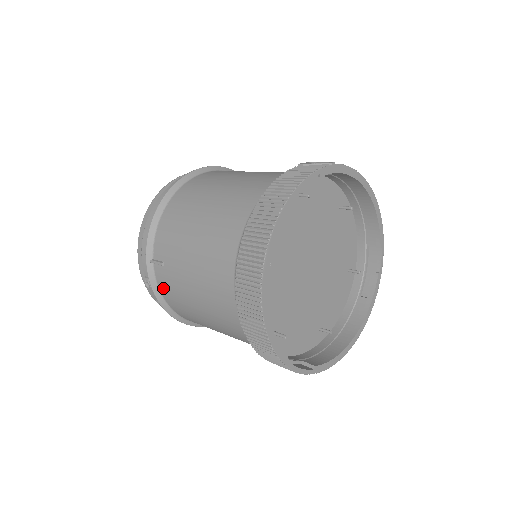
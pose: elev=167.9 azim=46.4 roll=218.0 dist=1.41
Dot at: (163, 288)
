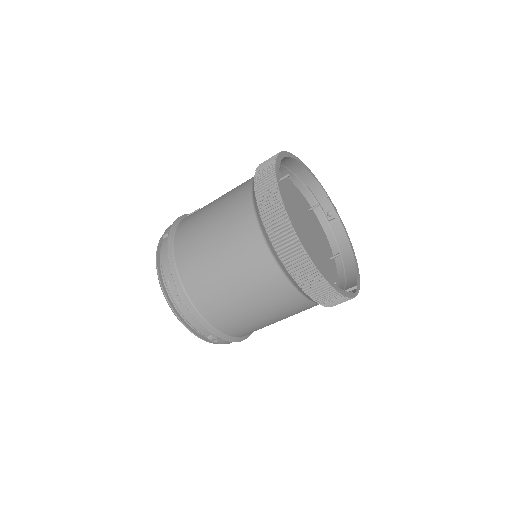
Dot at: (185, 219)
